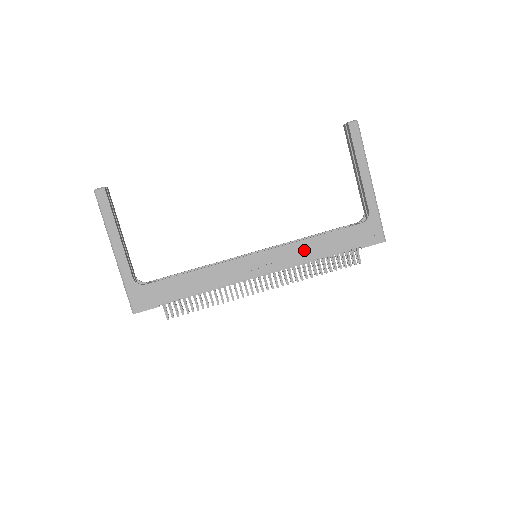
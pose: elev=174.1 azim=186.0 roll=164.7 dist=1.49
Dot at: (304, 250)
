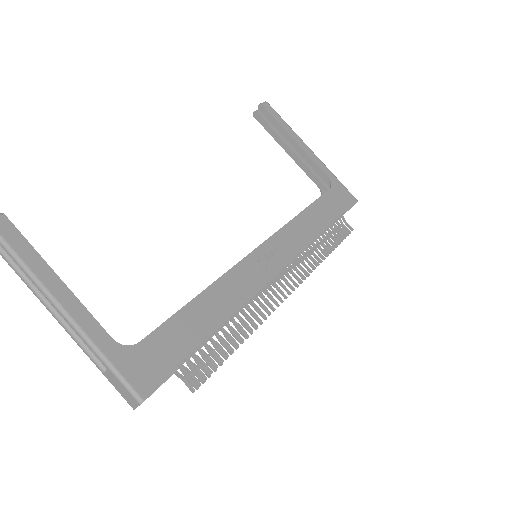
Dot at: (301, 229)
